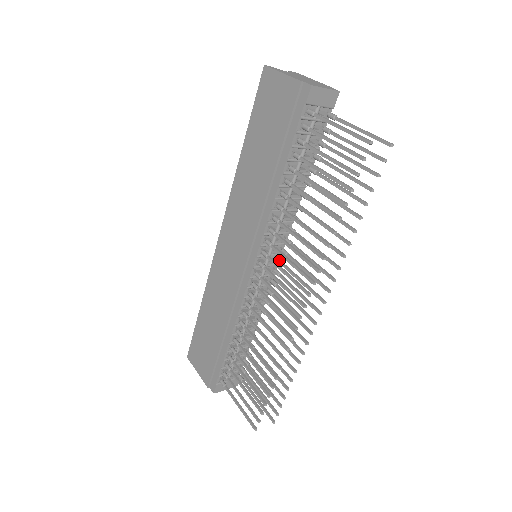
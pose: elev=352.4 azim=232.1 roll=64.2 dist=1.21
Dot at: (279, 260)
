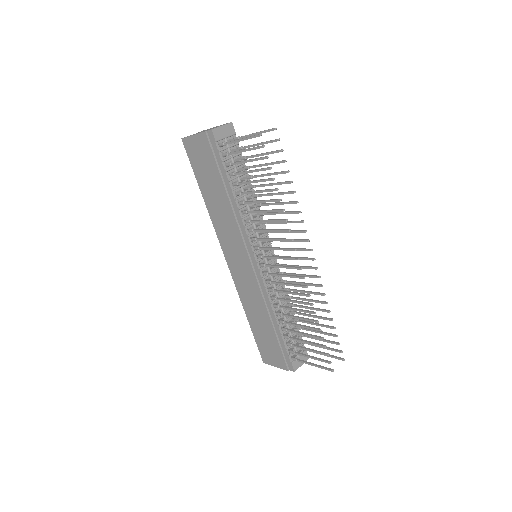
Dot at: occluded
